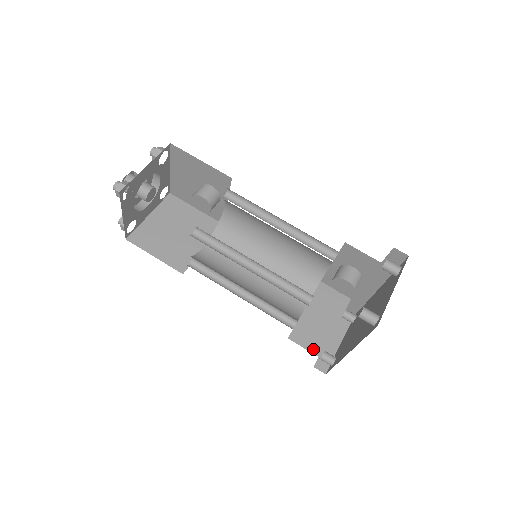
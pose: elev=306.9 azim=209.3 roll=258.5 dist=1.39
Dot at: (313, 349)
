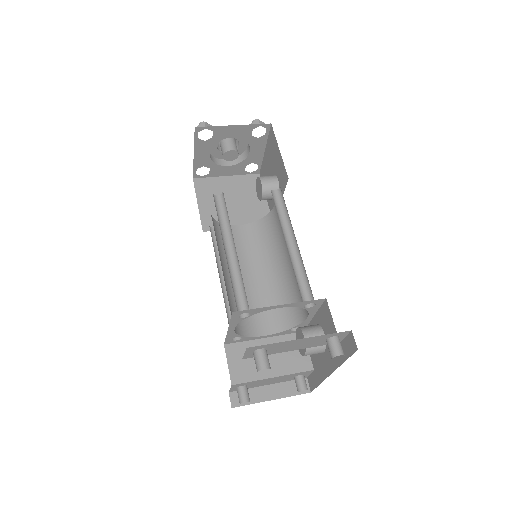
Dot at: (234, 372)
